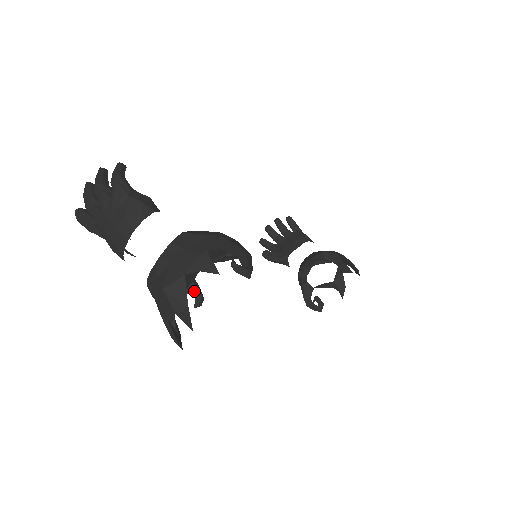
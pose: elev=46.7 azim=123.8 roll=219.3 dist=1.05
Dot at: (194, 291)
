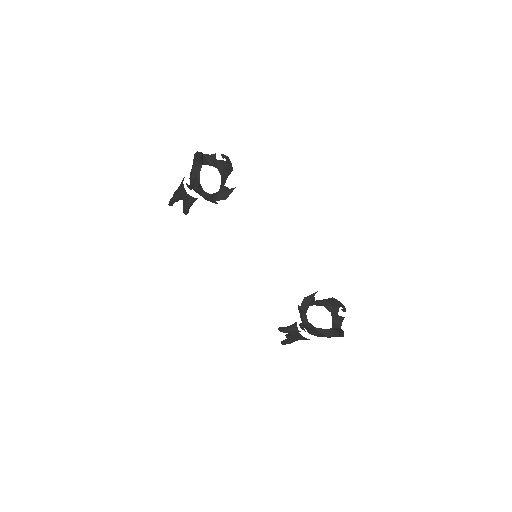
Dot at: occluded
